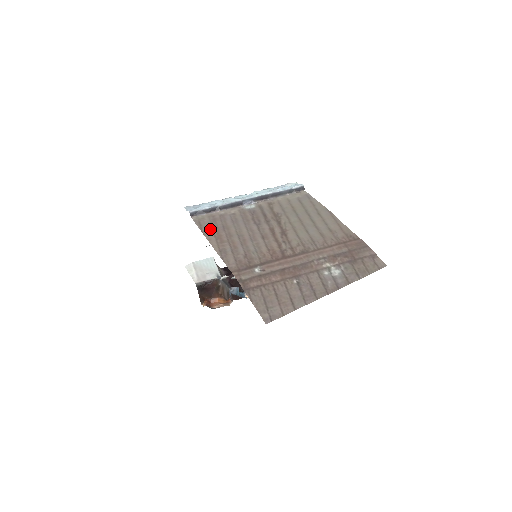
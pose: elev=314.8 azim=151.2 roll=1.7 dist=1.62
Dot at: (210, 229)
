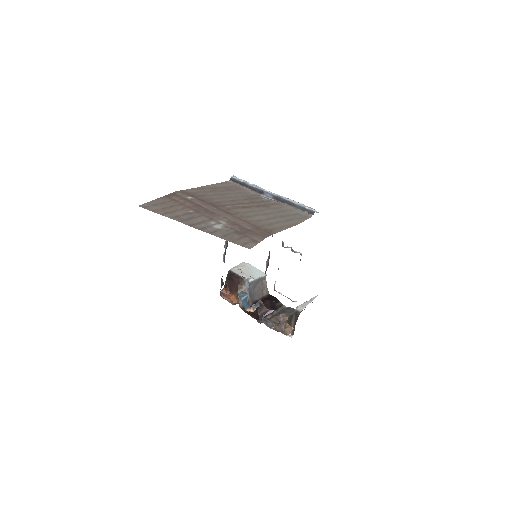
Dot at: (222, 185)
